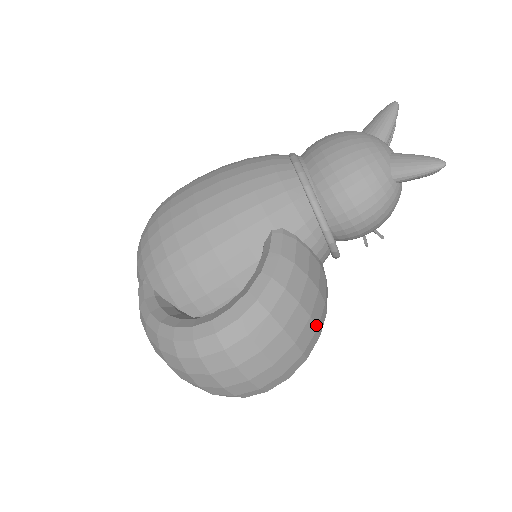
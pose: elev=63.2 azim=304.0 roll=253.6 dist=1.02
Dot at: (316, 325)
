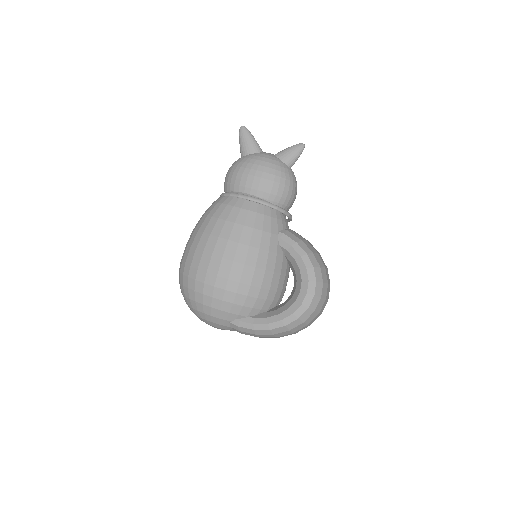
Dot at: occluded
